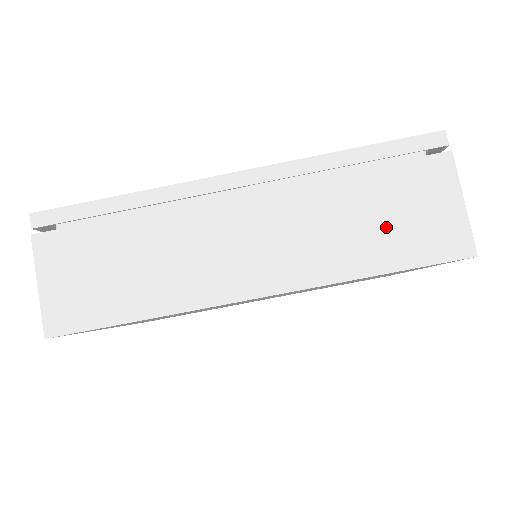
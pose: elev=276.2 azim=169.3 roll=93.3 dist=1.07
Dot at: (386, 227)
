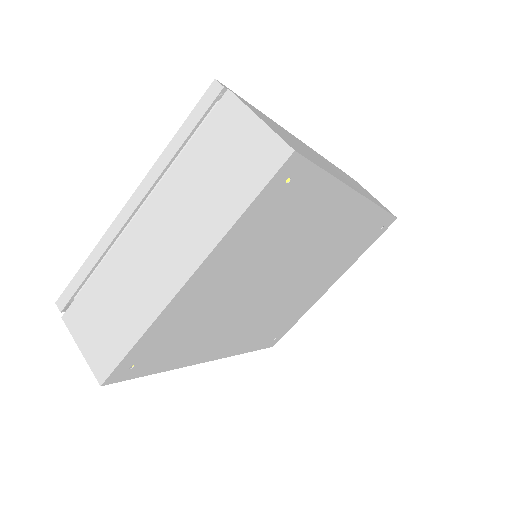
Dot at: (367, 193)
